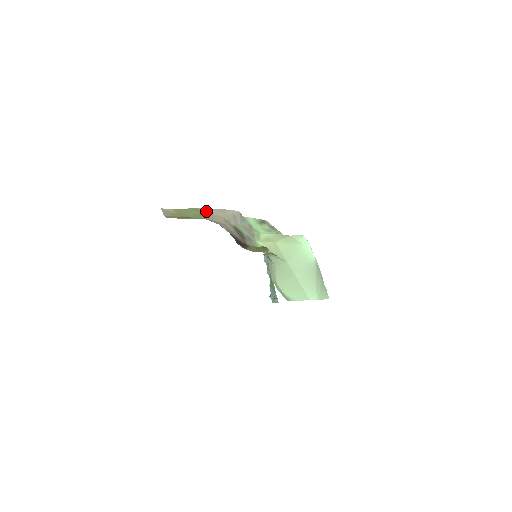
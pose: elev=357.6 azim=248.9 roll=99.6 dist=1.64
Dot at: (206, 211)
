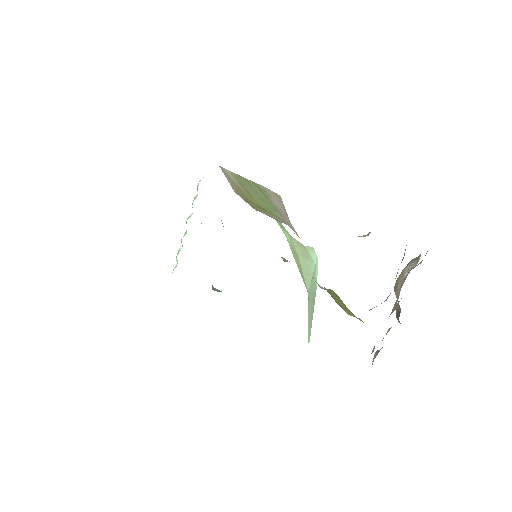
Dot at: (270, 195)
